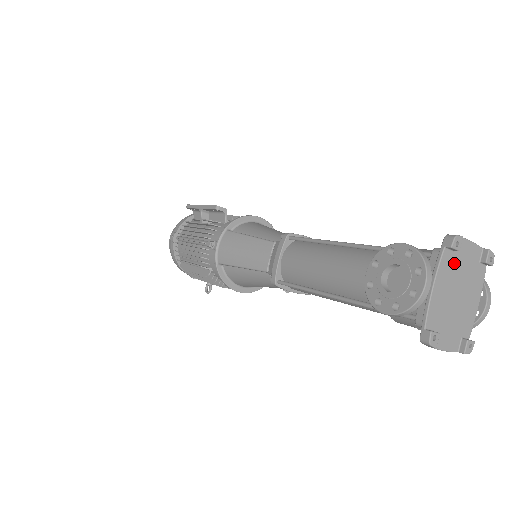
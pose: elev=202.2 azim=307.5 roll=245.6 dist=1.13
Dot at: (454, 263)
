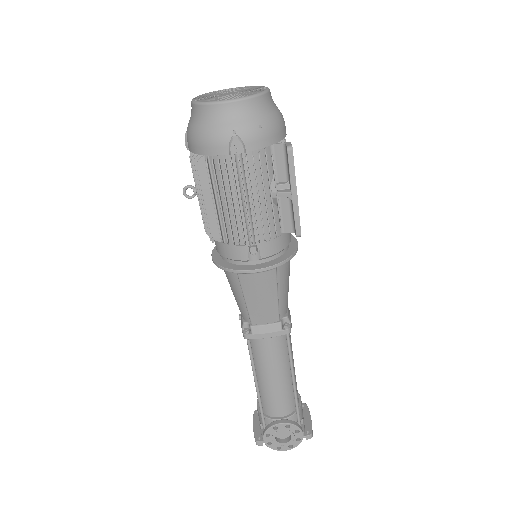
Dot at: occluded
